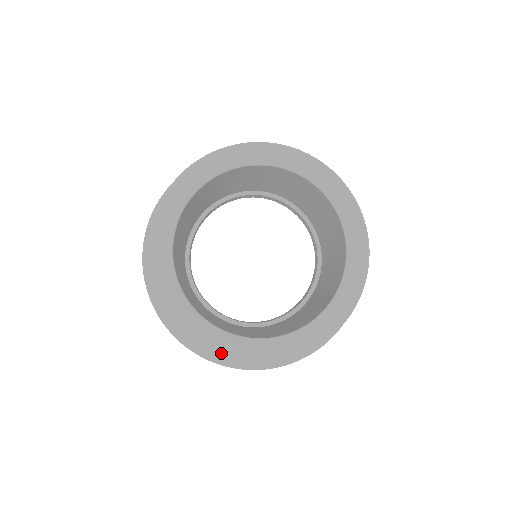
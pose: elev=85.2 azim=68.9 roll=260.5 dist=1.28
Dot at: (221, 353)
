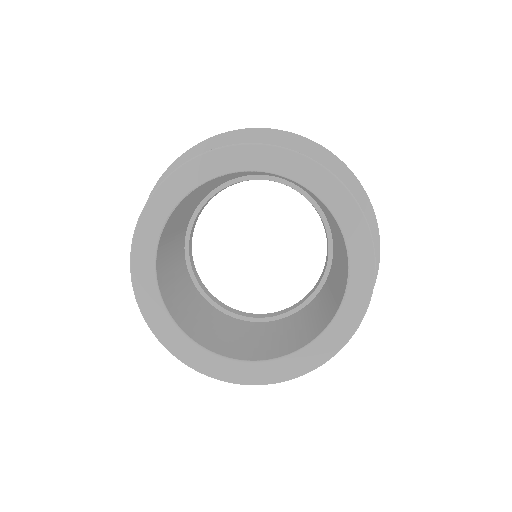
Dot at: (212, 375)
